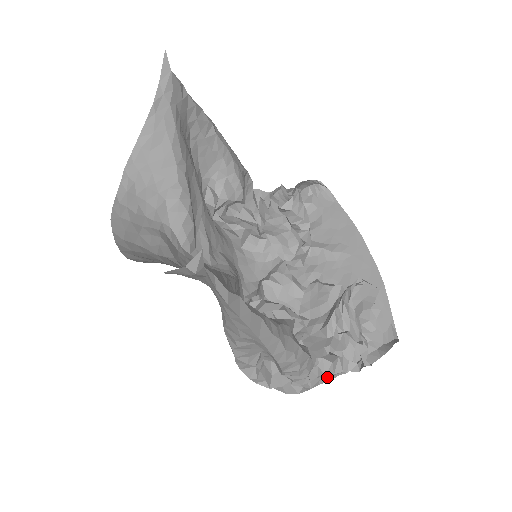
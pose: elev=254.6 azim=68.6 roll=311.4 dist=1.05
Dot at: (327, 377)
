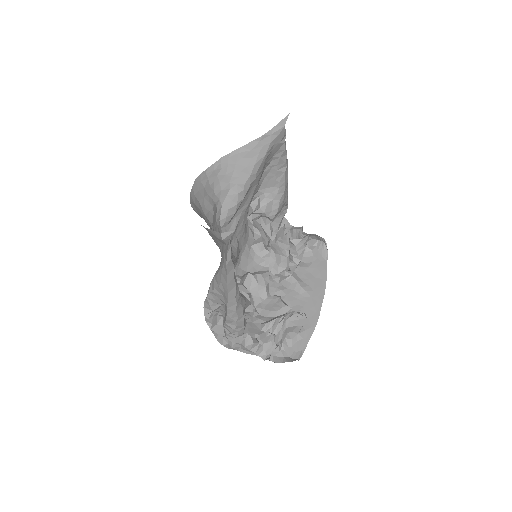
Dot at: (245, 349)
